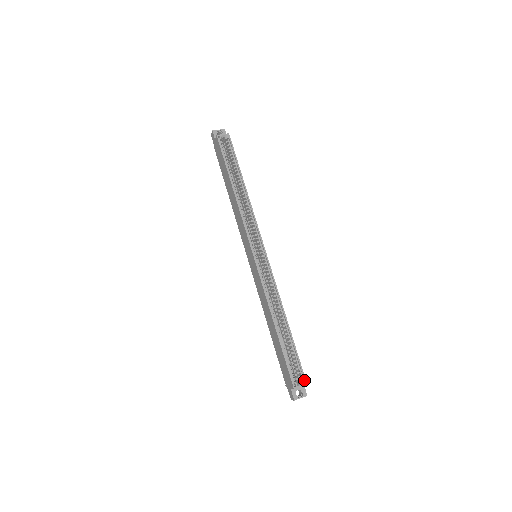
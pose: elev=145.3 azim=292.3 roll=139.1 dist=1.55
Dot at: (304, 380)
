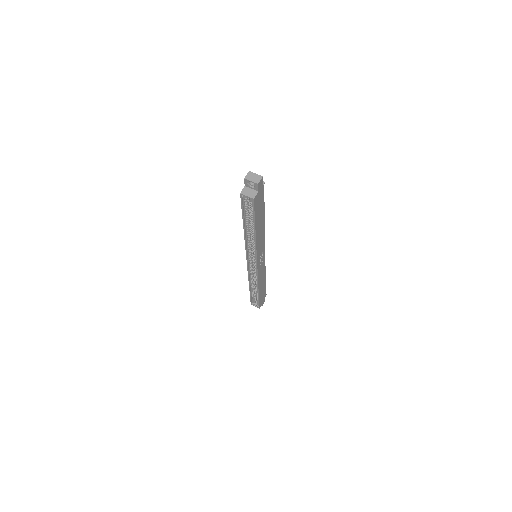
Dot at: (258, 307)
